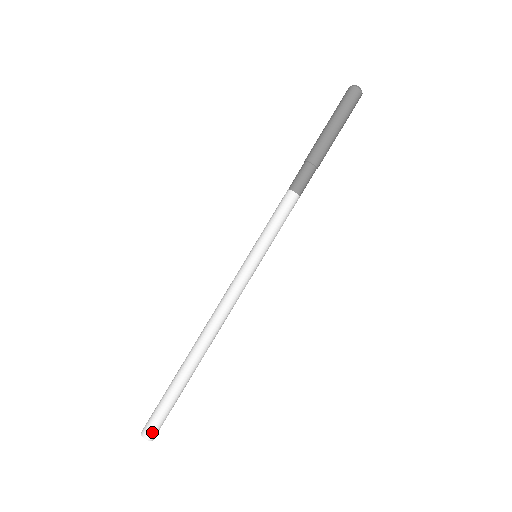
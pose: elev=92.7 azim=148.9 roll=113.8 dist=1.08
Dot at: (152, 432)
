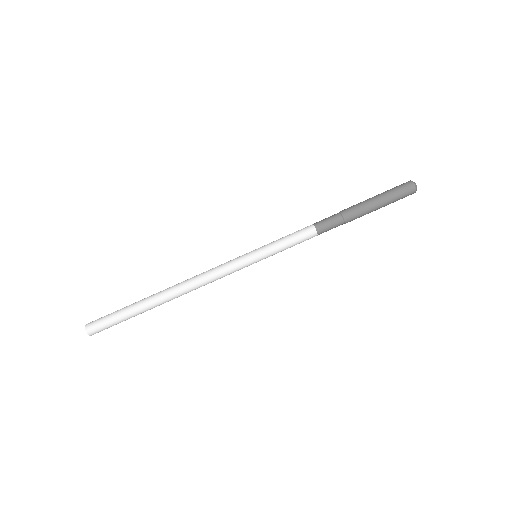
Dot at: (96, 331)
